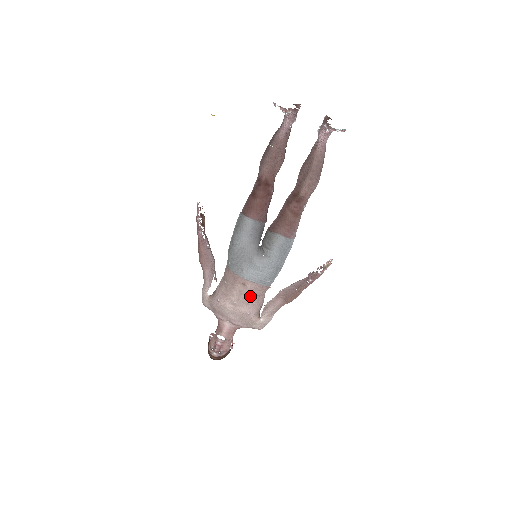
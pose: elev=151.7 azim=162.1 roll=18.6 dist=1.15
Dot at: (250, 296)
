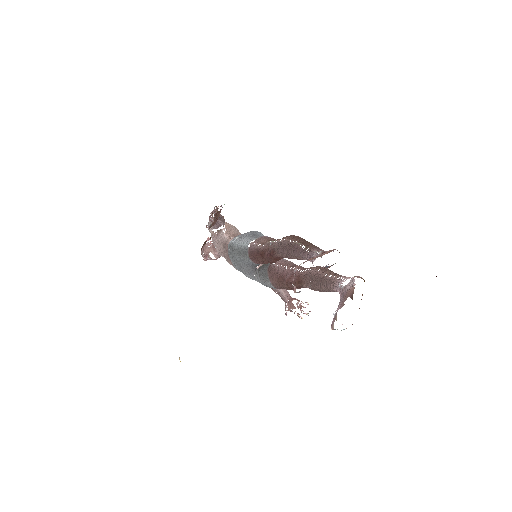
Dot at: occluded
